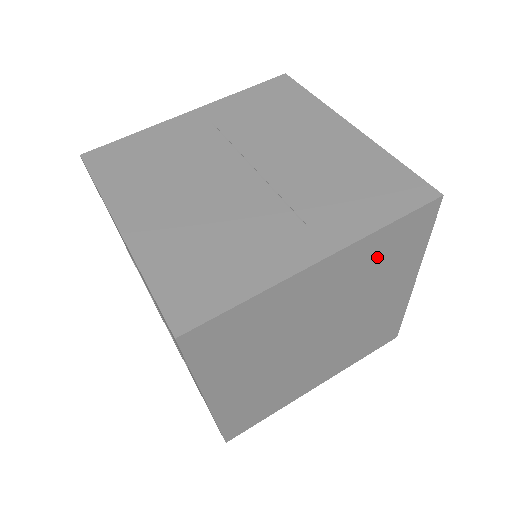
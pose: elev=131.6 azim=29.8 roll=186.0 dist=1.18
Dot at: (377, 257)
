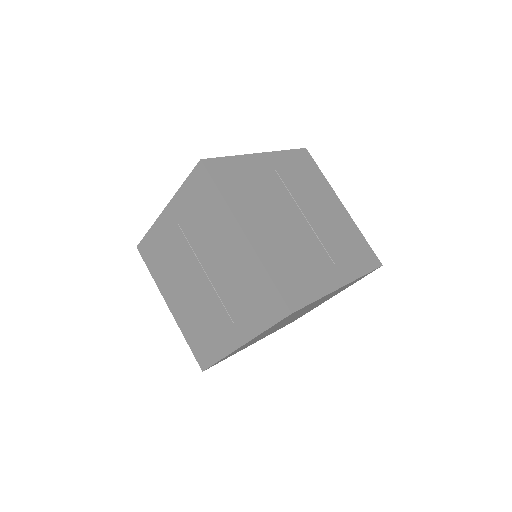
Dot at: occluded
